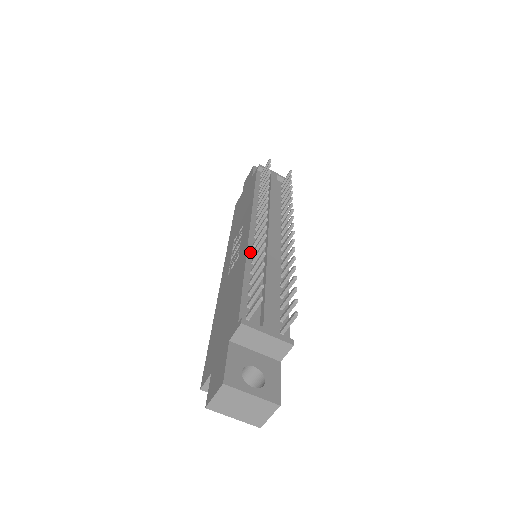
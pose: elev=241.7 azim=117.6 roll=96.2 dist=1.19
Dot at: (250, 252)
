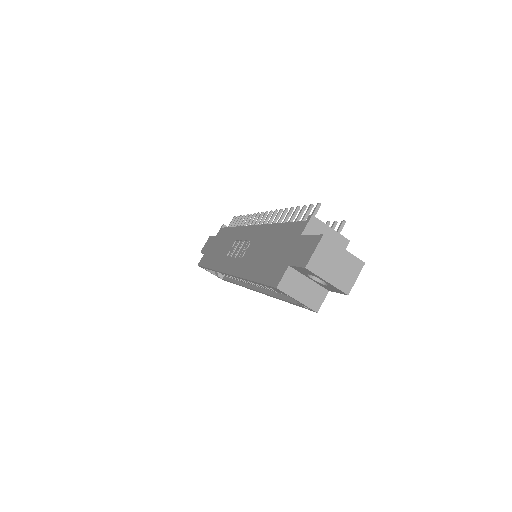
Dot at: occluded
